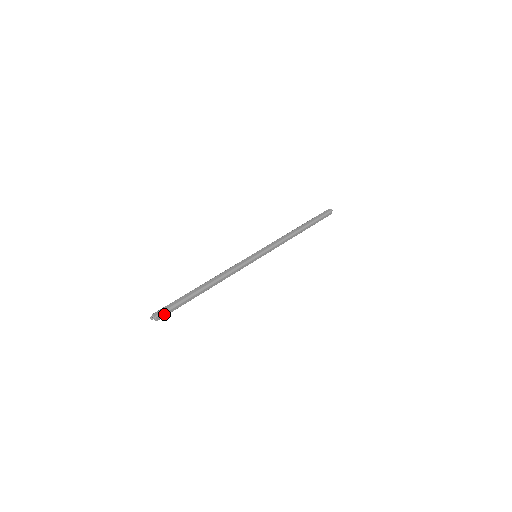
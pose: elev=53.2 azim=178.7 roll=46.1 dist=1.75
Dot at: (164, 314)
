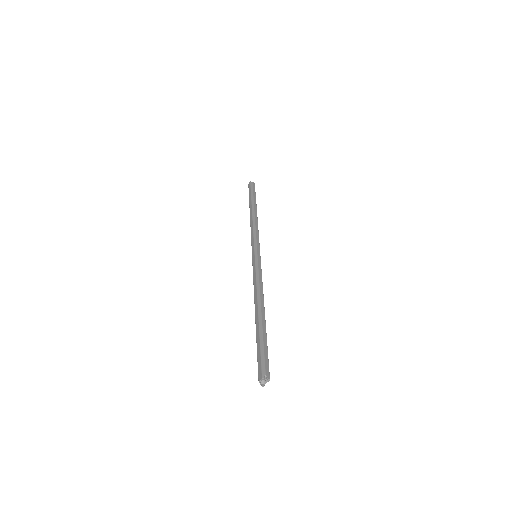
Dot at: (265, 367)
